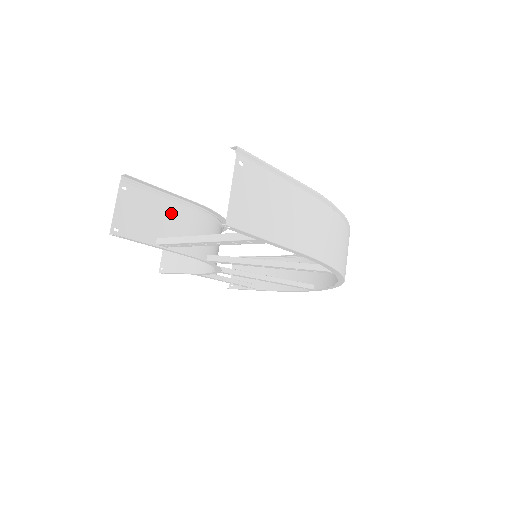
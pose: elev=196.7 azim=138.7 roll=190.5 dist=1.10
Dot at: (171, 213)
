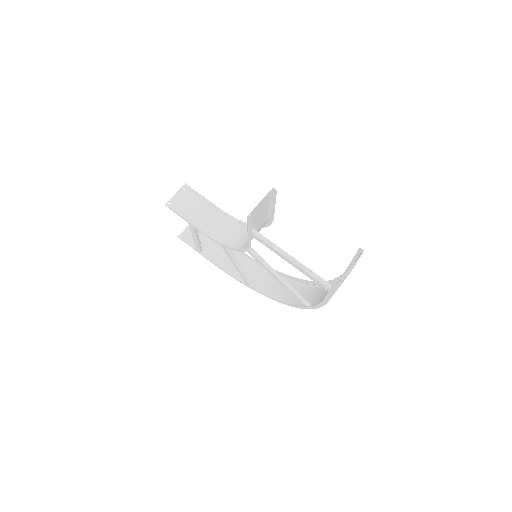
Dot at: (263, 217)
